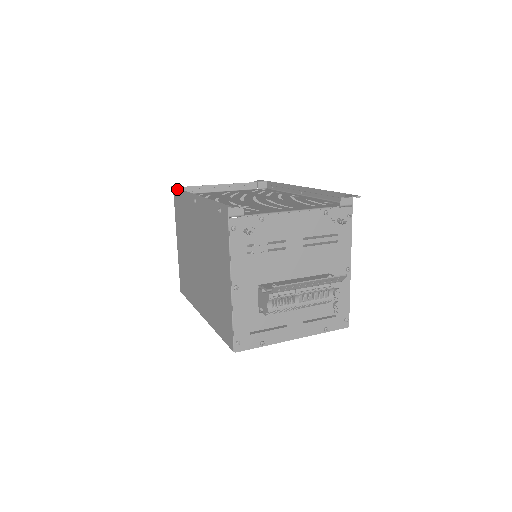
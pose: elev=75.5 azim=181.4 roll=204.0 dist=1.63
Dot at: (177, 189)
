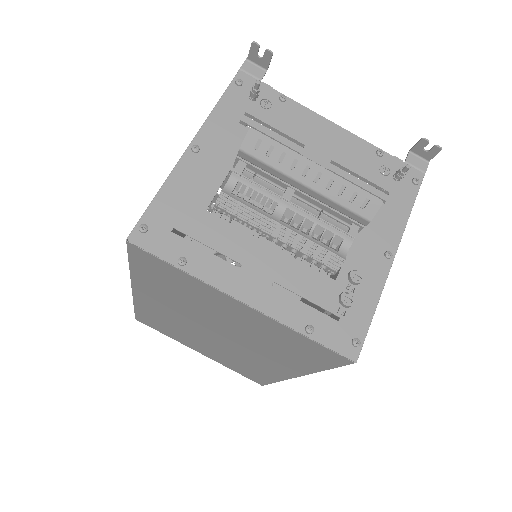
Dot at: occluded
